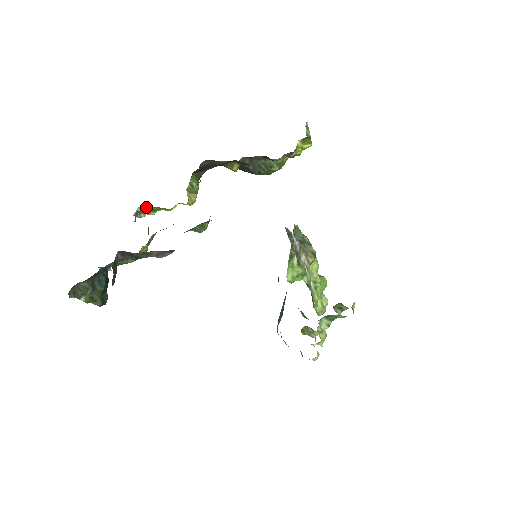
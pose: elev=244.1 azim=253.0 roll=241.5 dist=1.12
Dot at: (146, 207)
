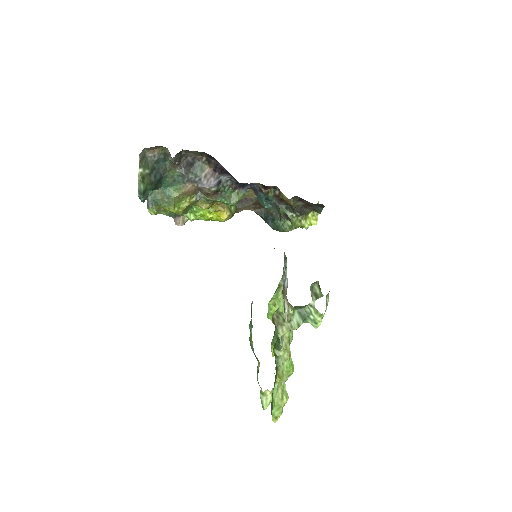
Dot at: (187, 220)
